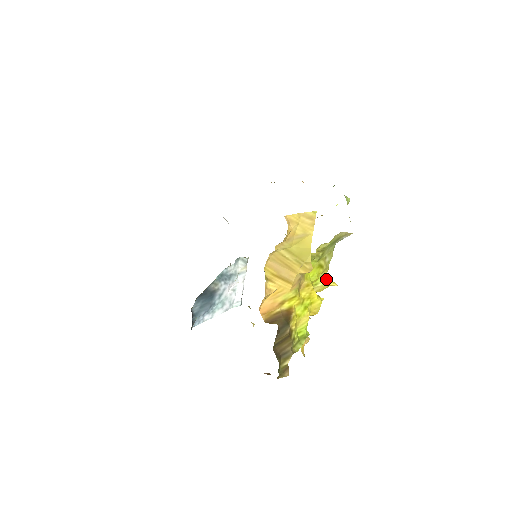
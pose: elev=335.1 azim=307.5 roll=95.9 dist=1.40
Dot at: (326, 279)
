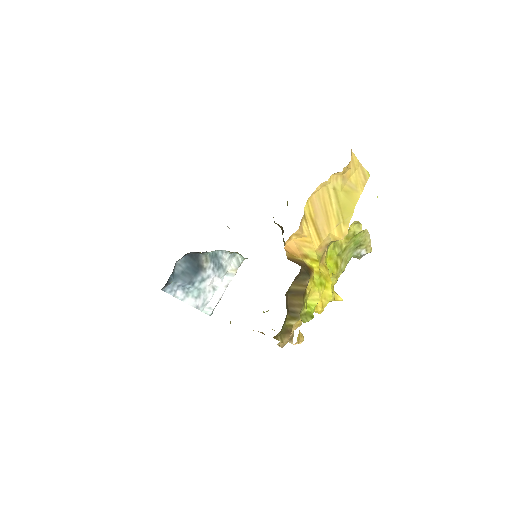
Dot at: (333, 289)
